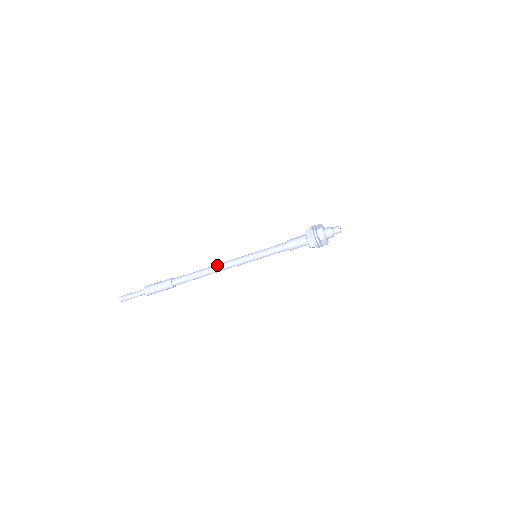
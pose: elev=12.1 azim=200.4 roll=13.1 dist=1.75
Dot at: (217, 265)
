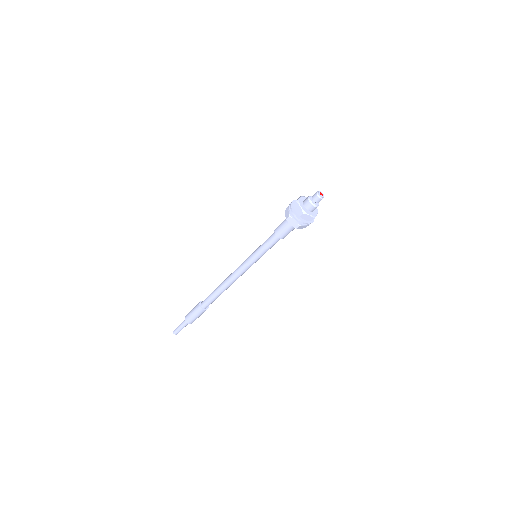
Dot at: (228, 281)
